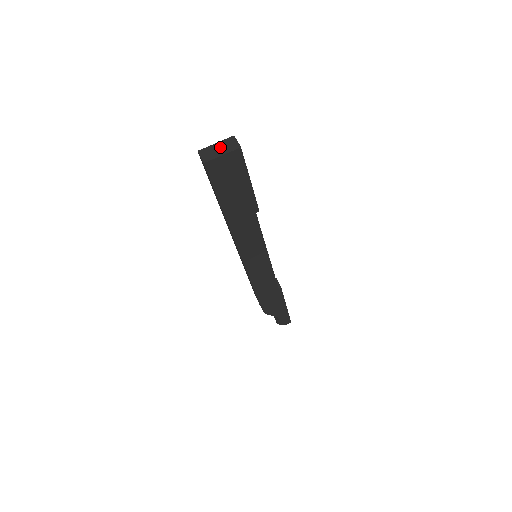
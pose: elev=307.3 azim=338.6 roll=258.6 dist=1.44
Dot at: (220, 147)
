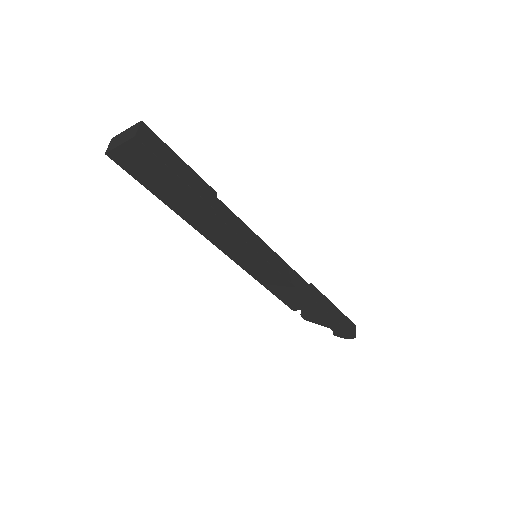
Dot at: (124, 135)
